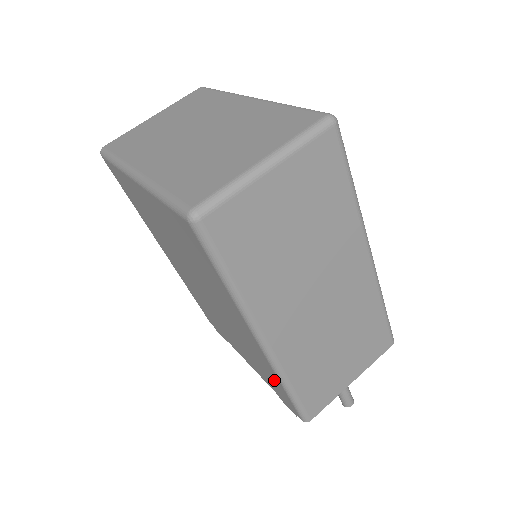
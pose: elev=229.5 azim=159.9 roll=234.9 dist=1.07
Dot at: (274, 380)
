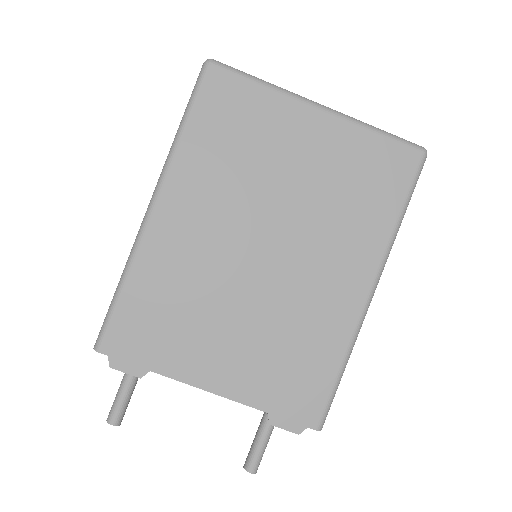
Dot at: (320, 364)
